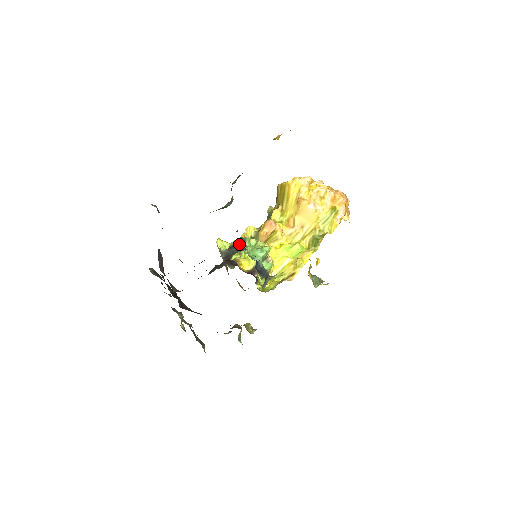
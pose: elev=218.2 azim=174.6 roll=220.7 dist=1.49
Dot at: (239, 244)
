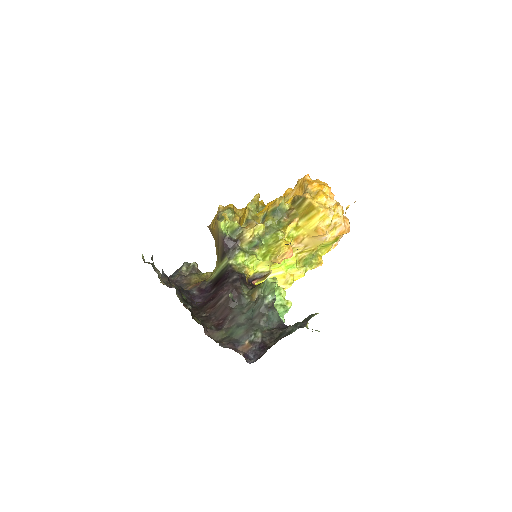
Dot at: (272, 303)
